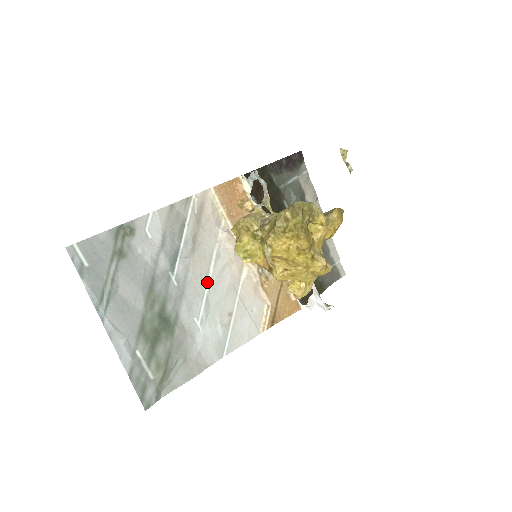
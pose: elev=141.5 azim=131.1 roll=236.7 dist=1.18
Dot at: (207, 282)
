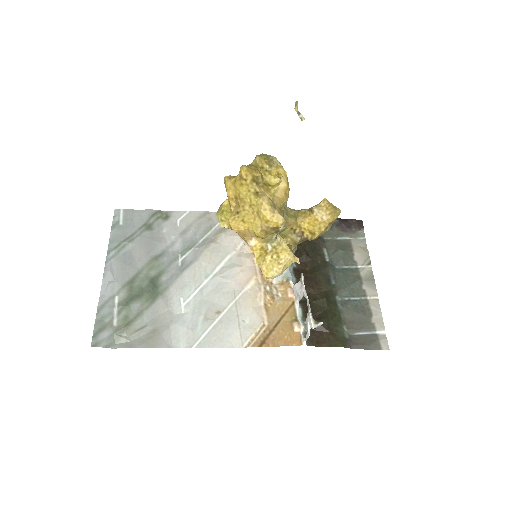
Dot at: (209, 276)
